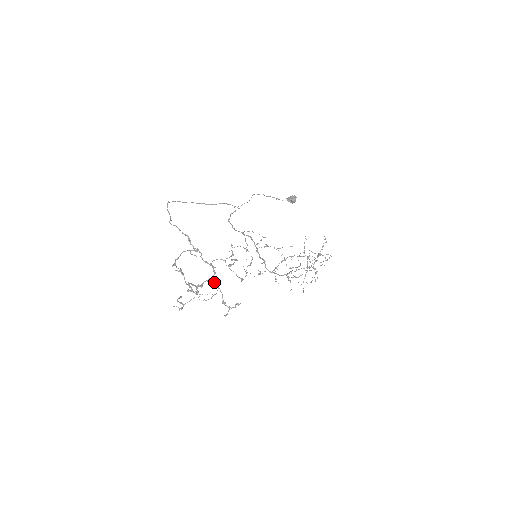
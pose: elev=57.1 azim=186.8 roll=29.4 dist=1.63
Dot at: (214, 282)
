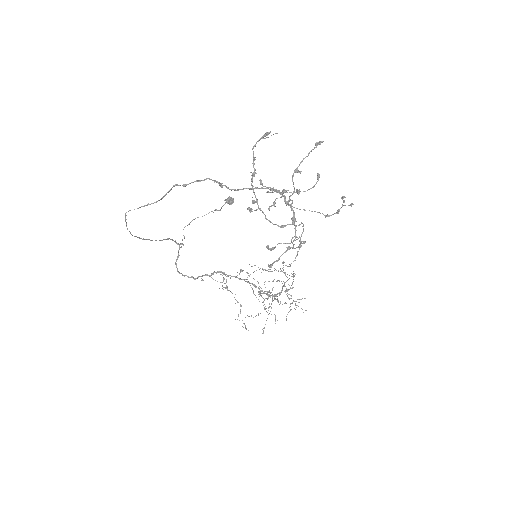
Dot at: (274, 248)
